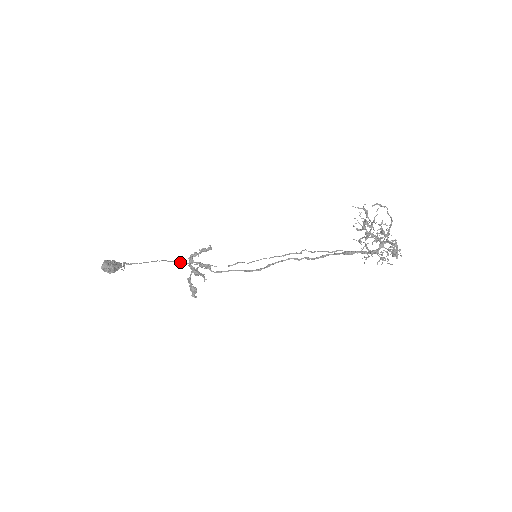
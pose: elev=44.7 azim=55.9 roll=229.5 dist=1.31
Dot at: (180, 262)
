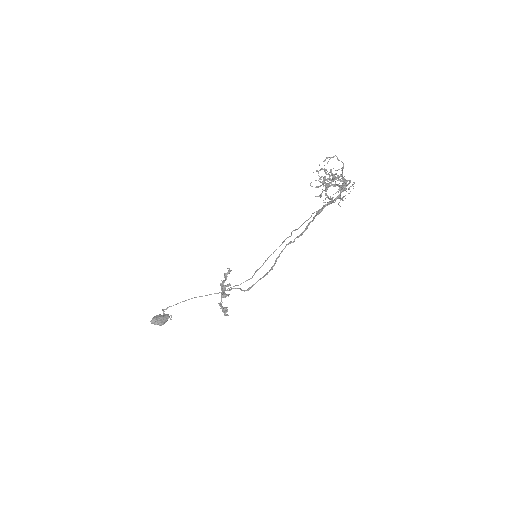
Dot at: occluded
